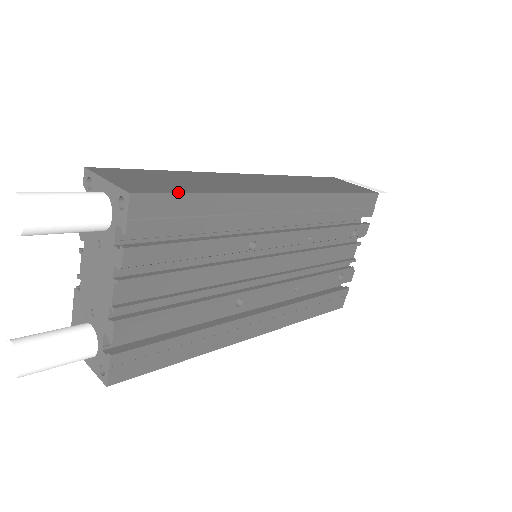
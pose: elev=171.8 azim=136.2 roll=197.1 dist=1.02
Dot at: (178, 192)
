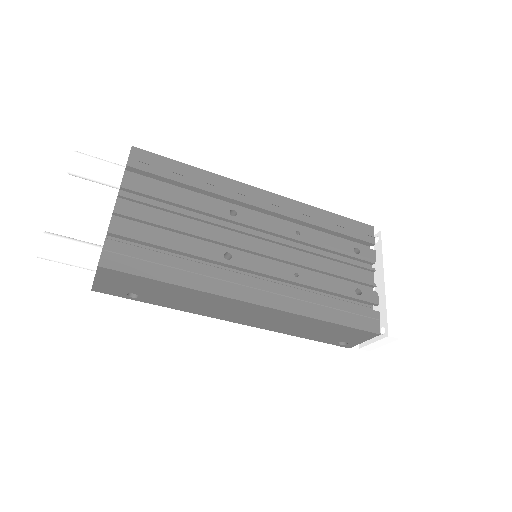
Dot at: (166, 158)
